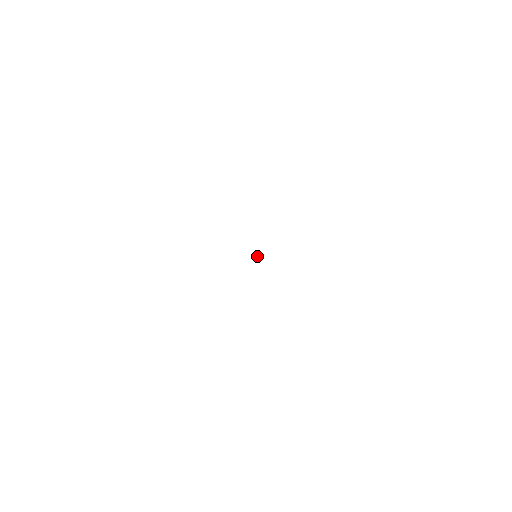
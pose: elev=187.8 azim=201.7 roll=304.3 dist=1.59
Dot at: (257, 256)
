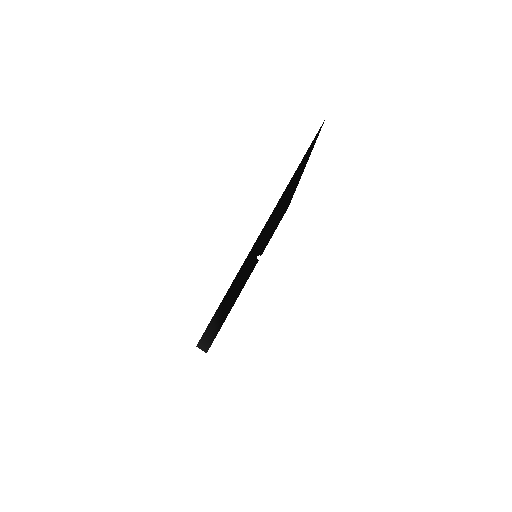
Dot at: (257, 256)
